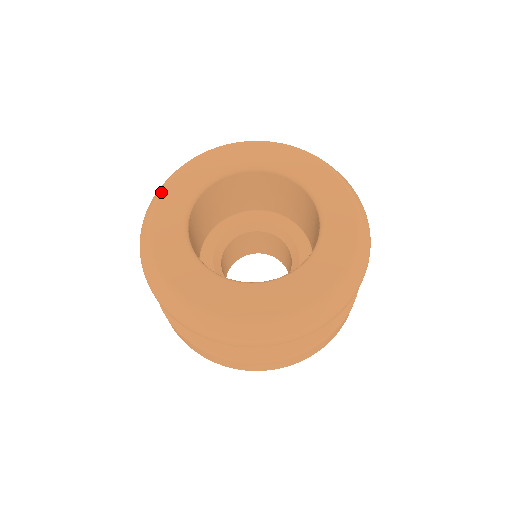
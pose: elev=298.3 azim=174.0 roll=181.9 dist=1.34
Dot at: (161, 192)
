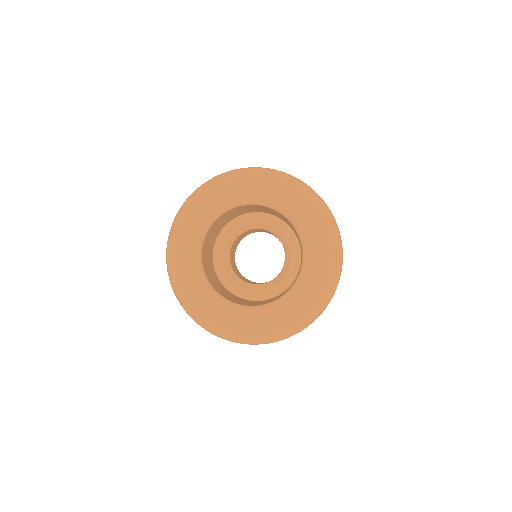
Dot at: (178, 285)
